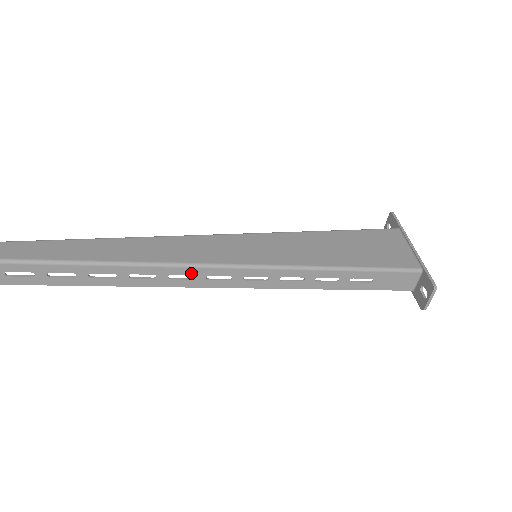
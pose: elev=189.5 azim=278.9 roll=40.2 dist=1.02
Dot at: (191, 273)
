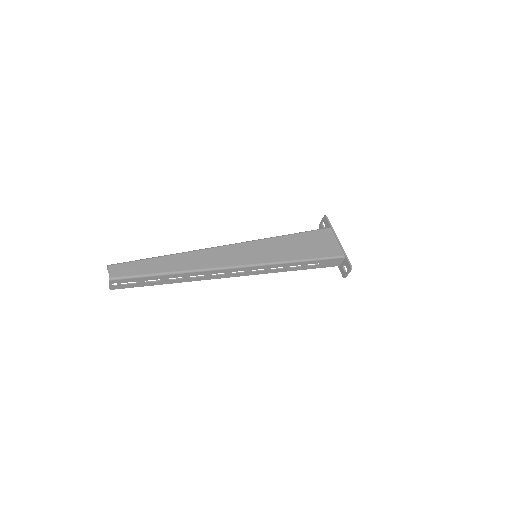
Dot at: (224, 272)
